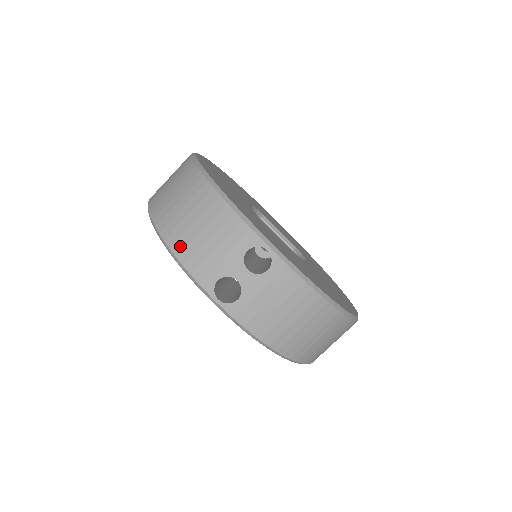
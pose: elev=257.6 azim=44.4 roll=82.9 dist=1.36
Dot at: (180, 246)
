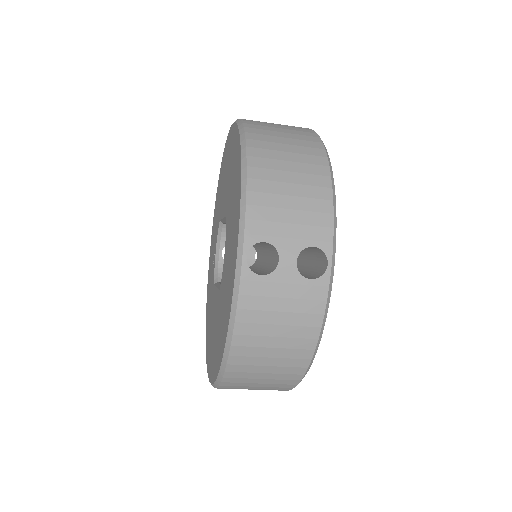
Dot at: (229, 387)
